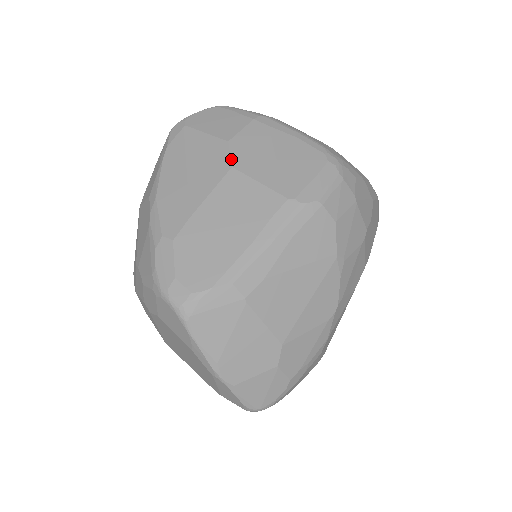
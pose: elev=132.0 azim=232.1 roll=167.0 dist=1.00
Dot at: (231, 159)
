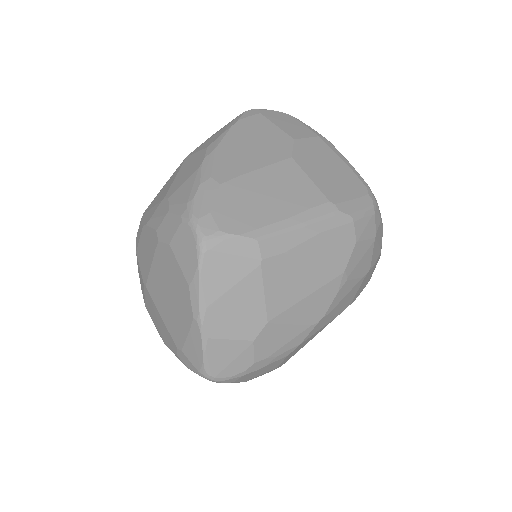
Dot at: (293, 152)
